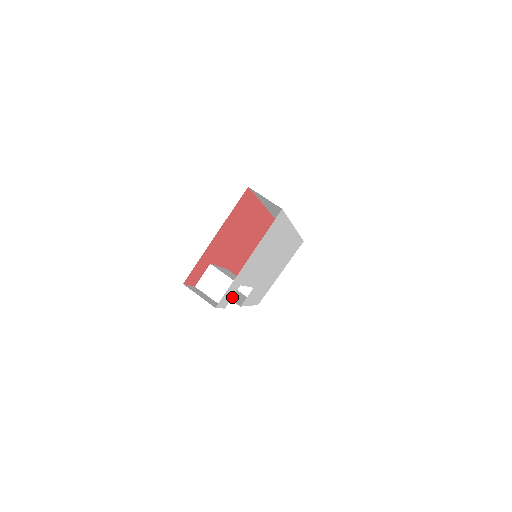
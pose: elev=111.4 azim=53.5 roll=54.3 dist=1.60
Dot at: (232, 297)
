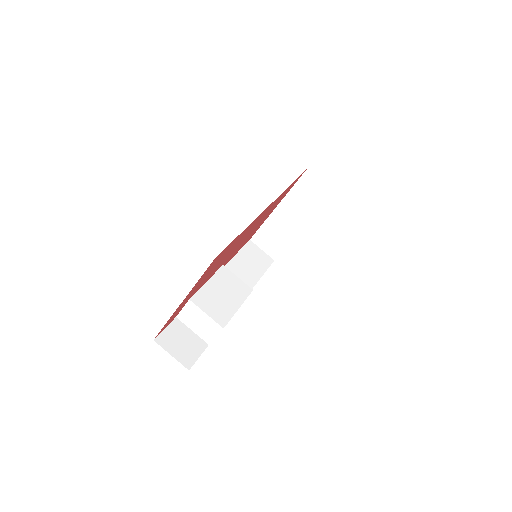
Dot at: occluded
